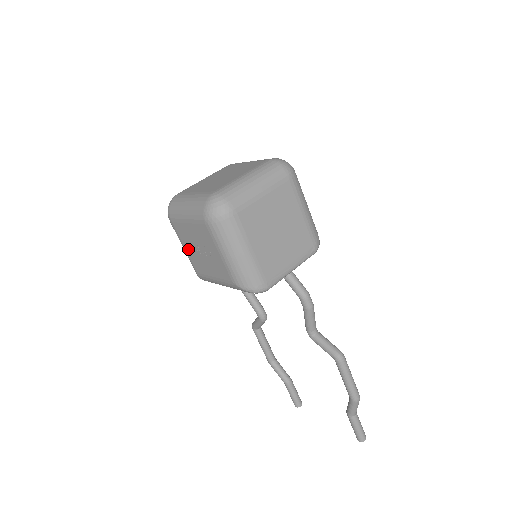
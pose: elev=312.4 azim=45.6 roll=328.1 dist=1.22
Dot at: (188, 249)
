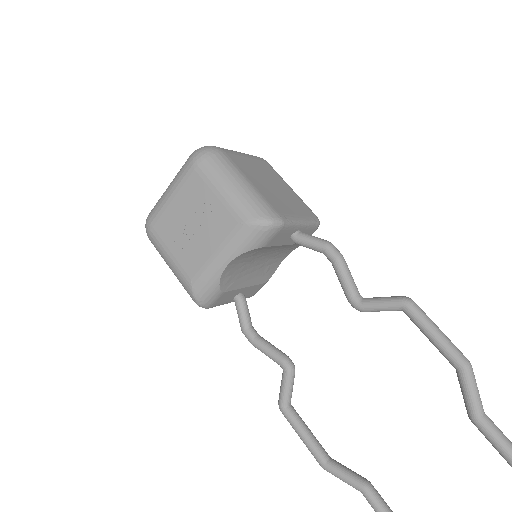
Dot at: (175, 248)
